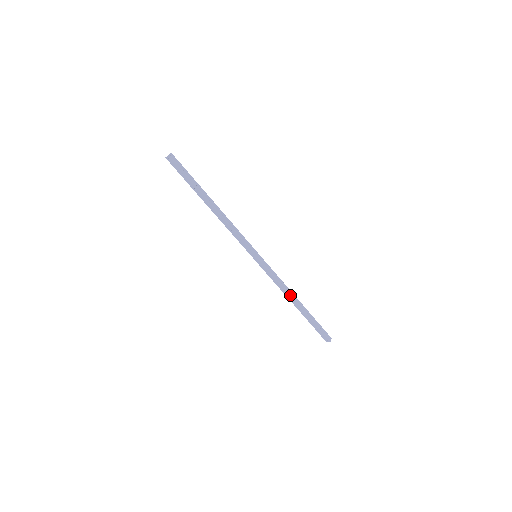
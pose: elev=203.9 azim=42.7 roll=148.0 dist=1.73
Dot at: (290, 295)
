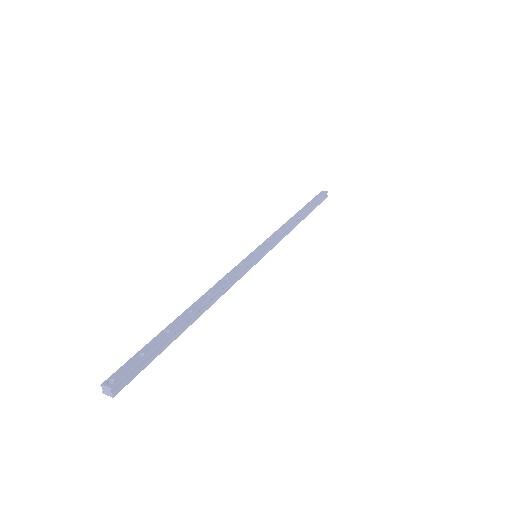
Dot at: occluded
